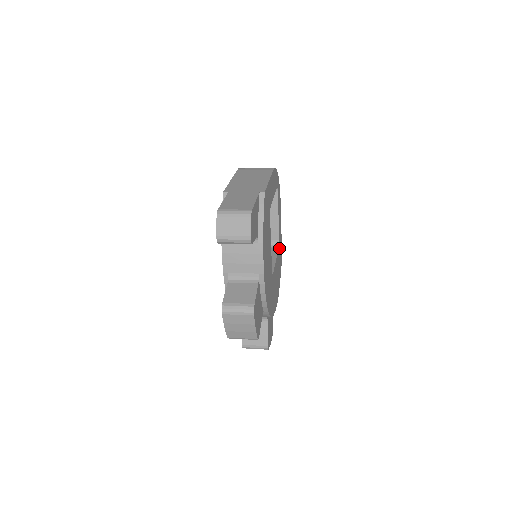
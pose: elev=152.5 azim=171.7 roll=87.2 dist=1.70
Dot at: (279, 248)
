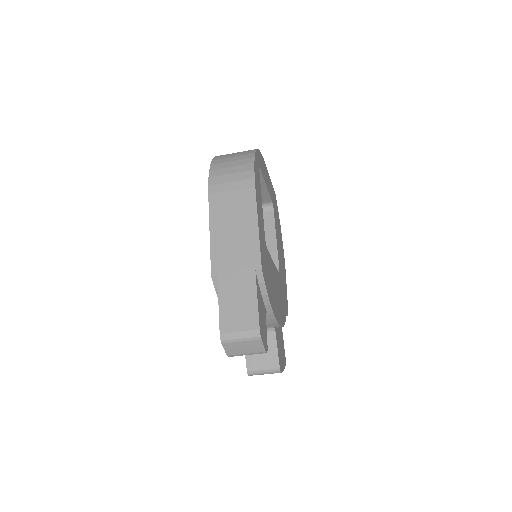
Dot at: (273, 205)
